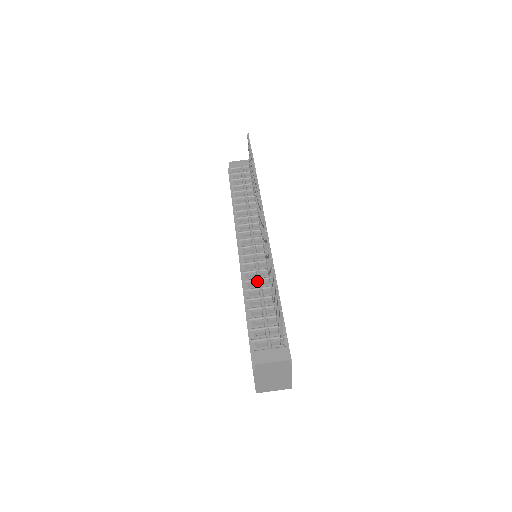
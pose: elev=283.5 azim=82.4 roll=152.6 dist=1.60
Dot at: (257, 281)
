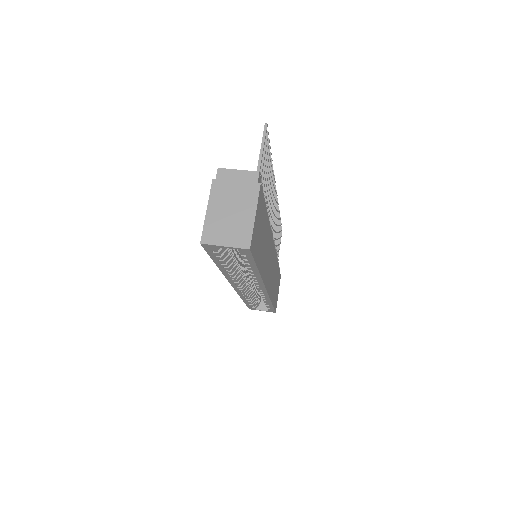
Dot at: occluded
